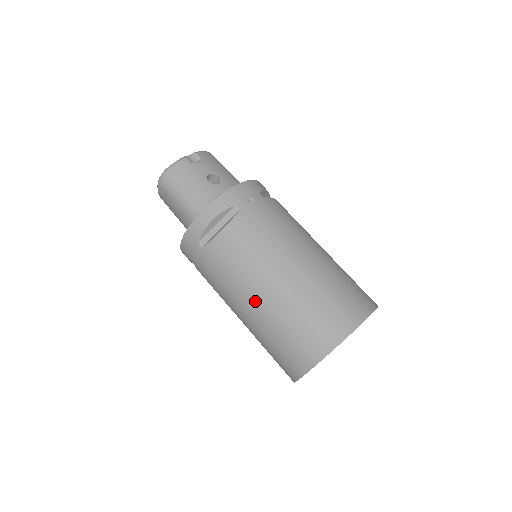
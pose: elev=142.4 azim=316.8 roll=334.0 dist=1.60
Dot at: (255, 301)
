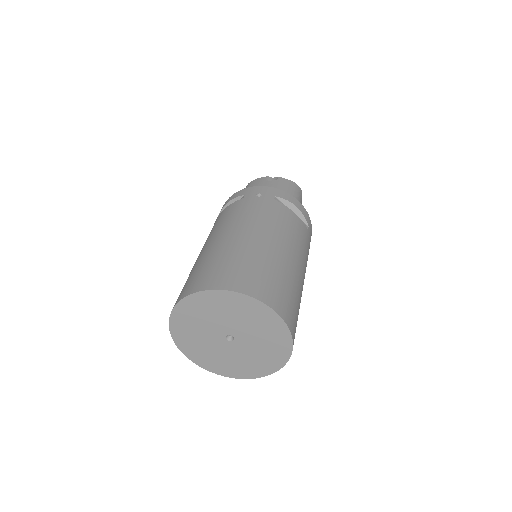
Dot at: occluded
